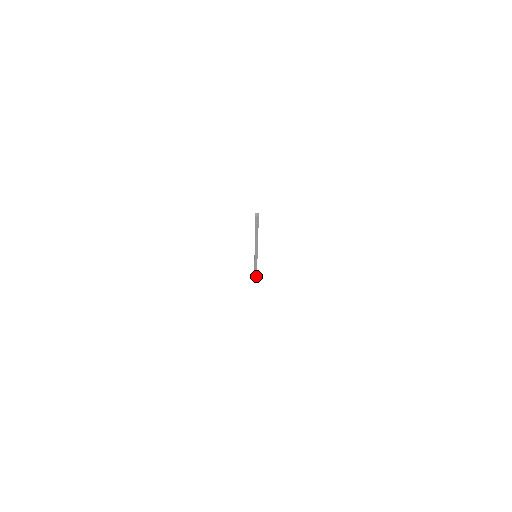
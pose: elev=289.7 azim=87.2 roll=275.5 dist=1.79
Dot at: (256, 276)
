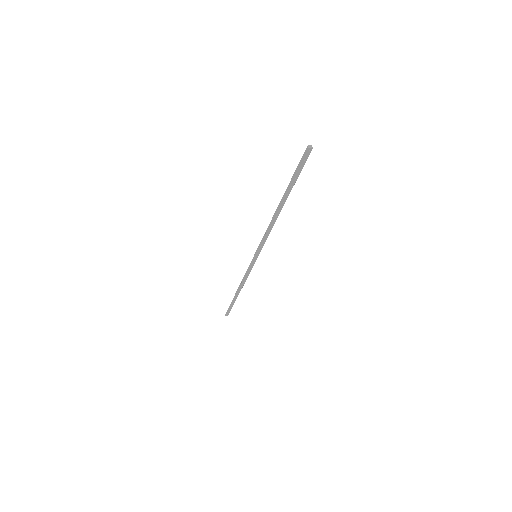
Dot at: (232, 305)
